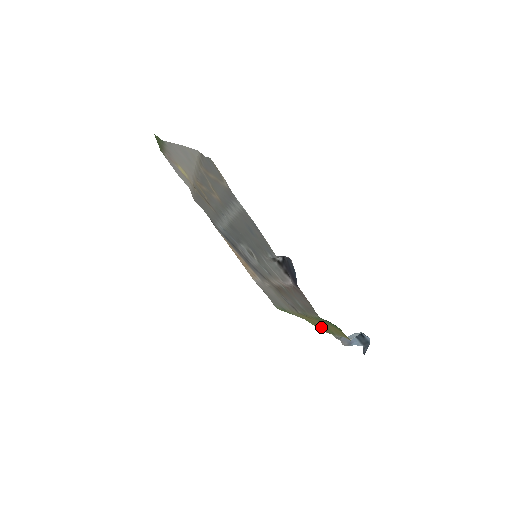
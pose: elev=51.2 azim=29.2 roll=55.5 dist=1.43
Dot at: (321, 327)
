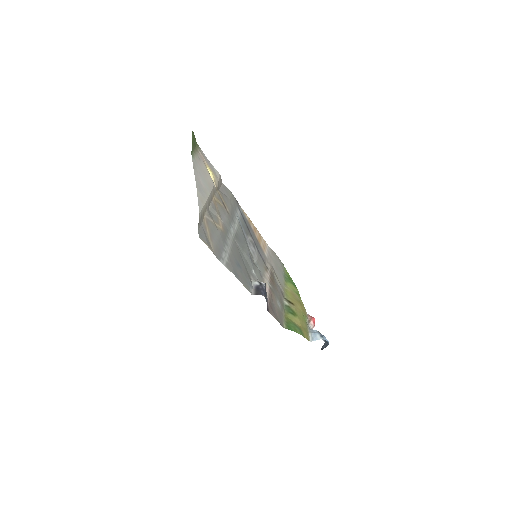
Dot at: (303, 309)
